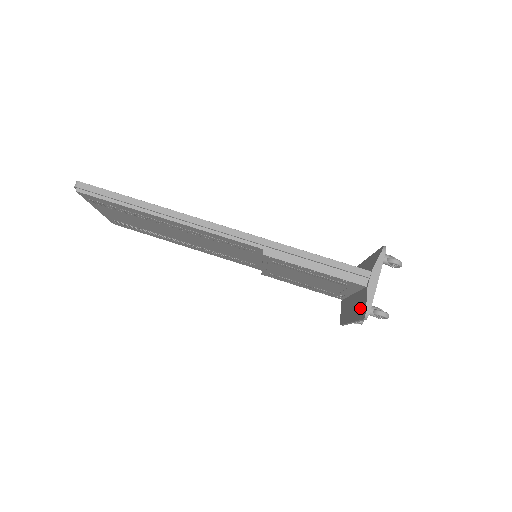
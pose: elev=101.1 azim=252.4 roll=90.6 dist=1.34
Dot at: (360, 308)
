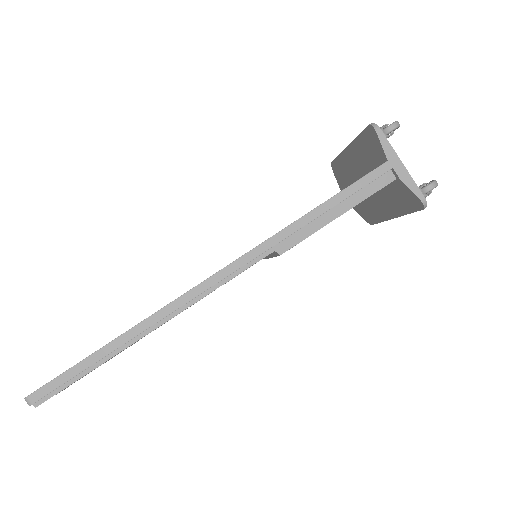
Dot at: (403, 202)
